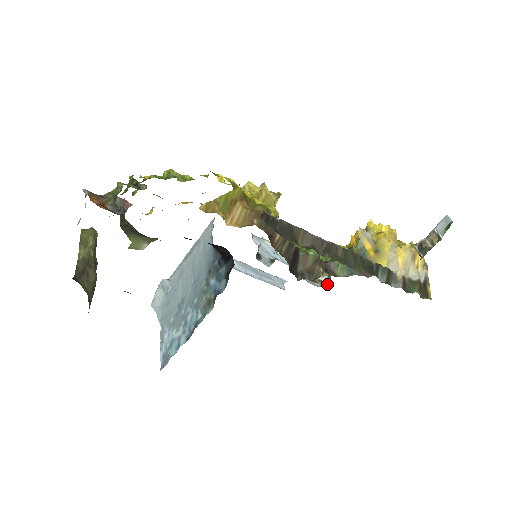
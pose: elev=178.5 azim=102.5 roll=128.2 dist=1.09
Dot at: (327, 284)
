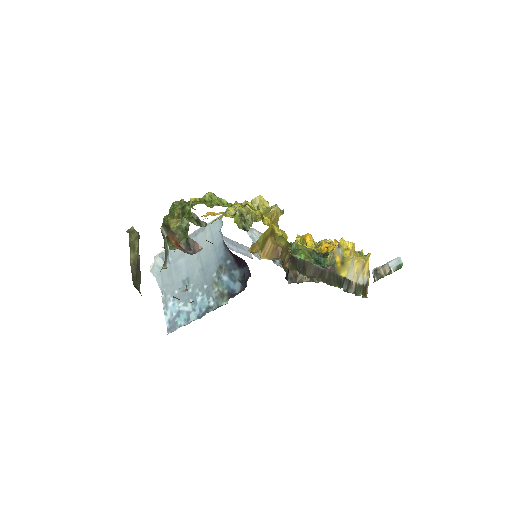
Dot at: occluded
